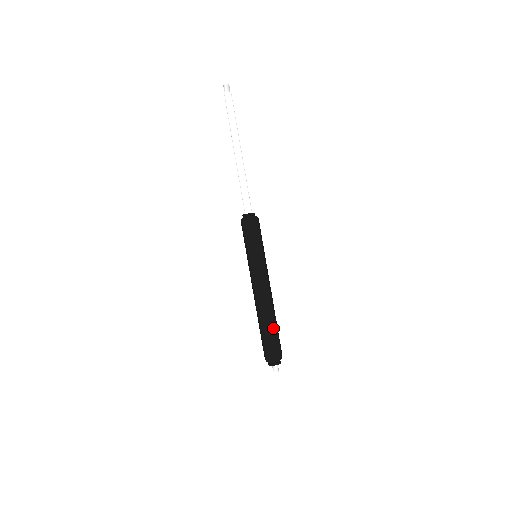
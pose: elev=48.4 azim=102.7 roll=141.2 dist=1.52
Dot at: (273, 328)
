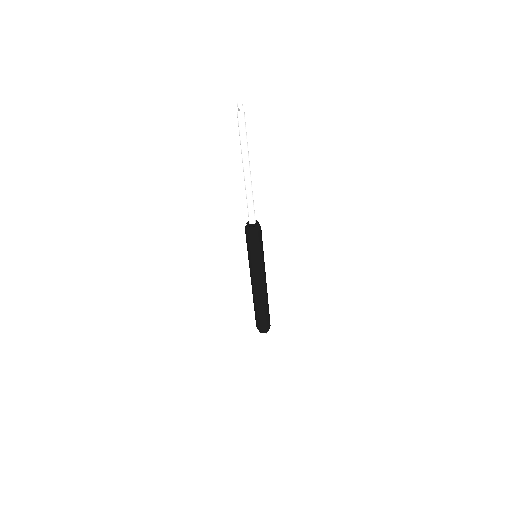
Dot at: (265, 310)
